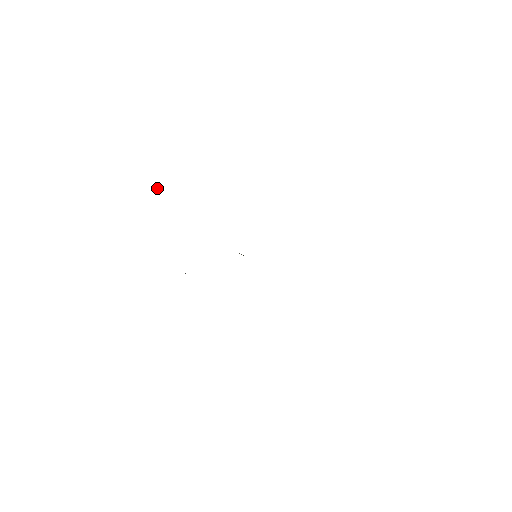
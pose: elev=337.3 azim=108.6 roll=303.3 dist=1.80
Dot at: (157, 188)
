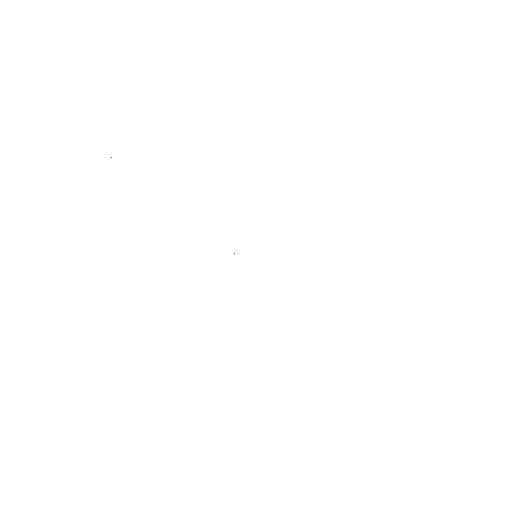
Dot at: occluded
